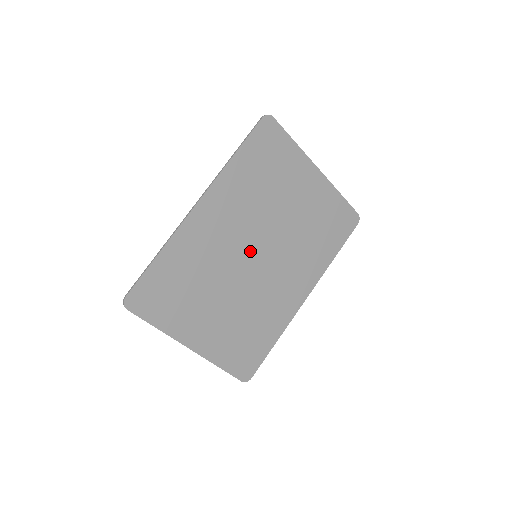
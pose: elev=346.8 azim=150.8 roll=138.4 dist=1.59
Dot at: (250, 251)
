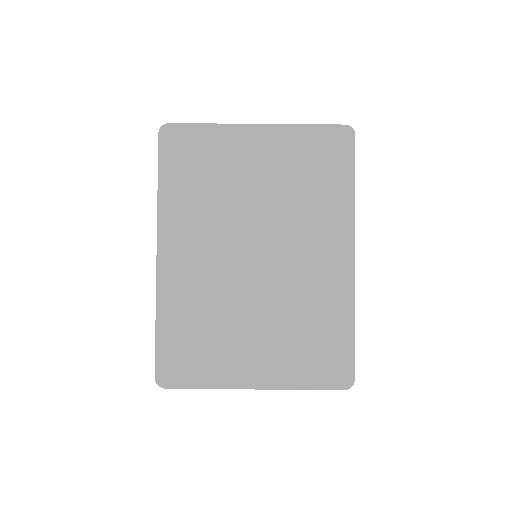
Dot at: (245, 256)
